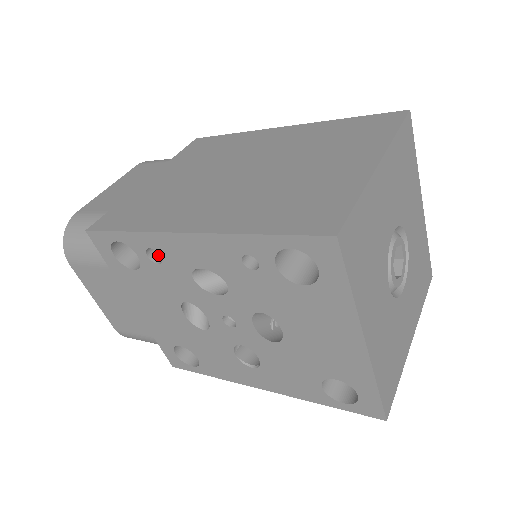
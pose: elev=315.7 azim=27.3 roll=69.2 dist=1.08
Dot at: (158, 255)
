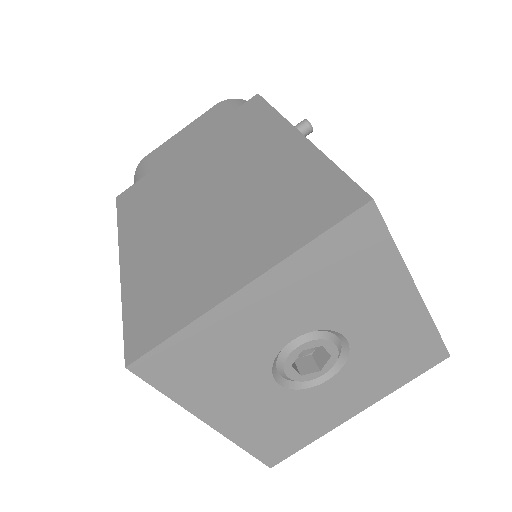
Dot at: occluded
